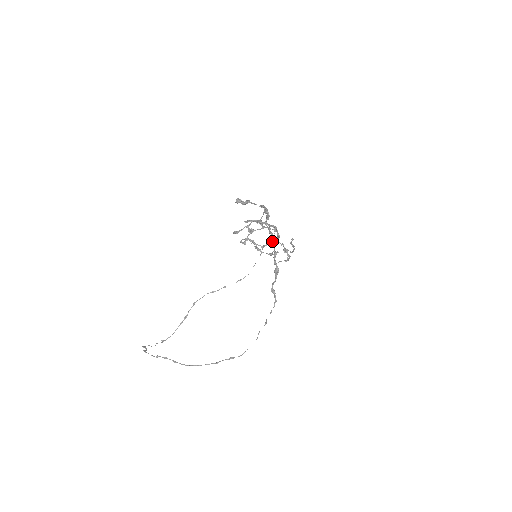
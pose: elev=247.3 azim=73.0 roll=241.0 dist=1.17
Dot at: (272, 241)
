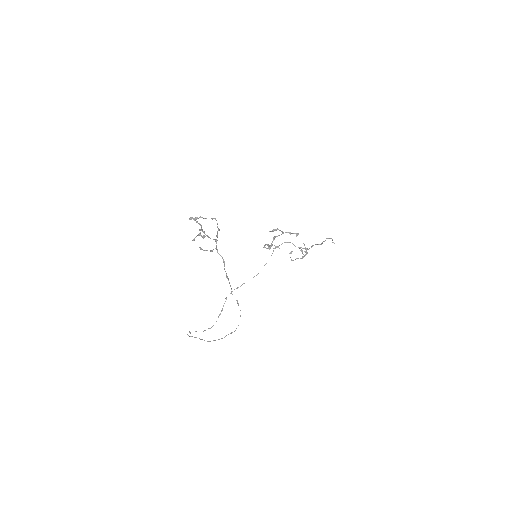
Dot at: occluded
